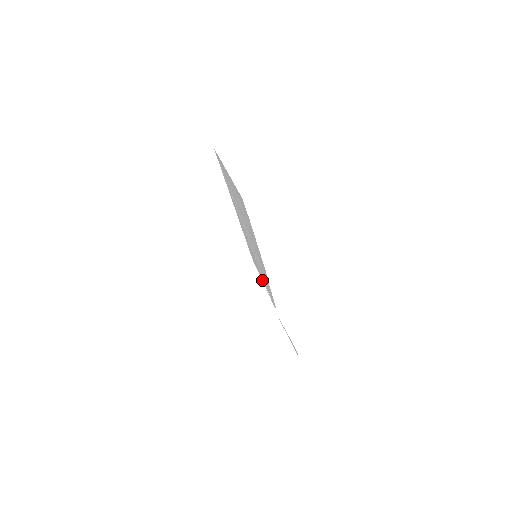
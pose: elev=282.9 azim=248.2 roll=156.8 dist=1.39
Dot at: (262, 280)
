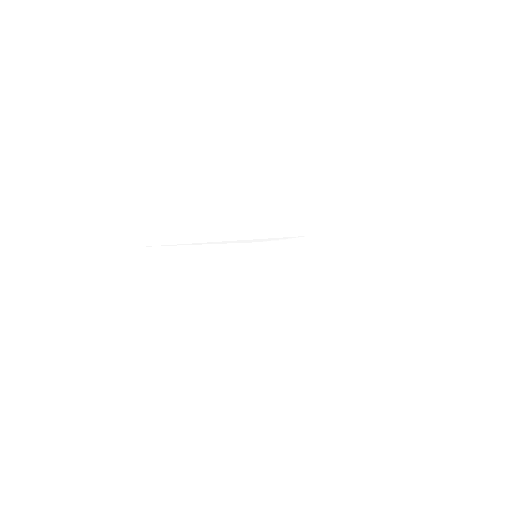
Dot at: occluded
